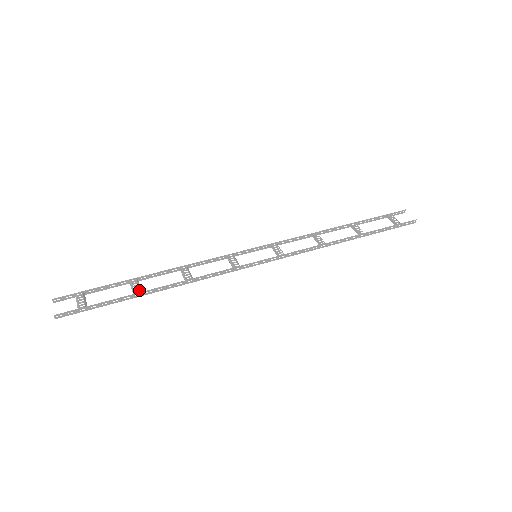
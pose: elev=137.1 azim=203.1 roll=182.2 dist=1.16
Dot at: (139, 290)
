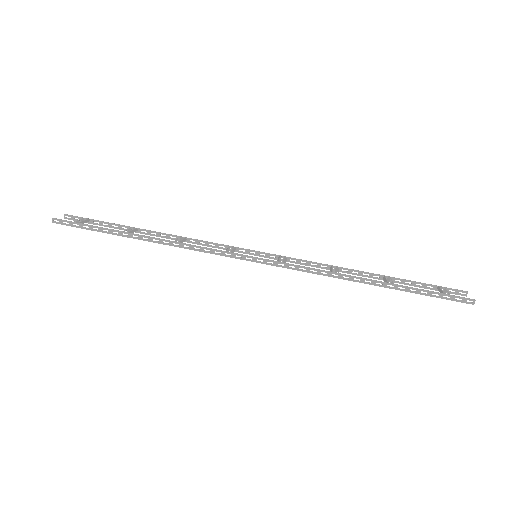
Dot at: (129, 231)
